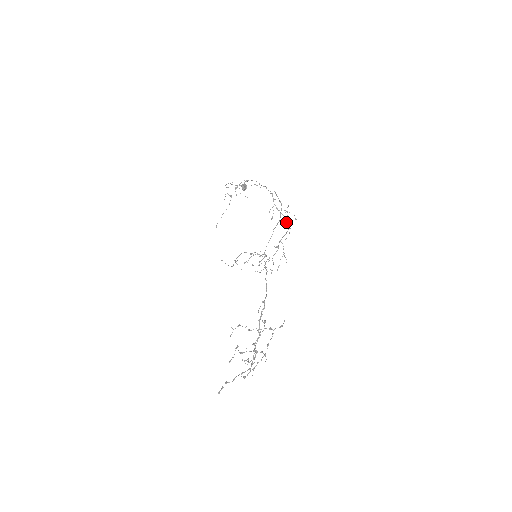
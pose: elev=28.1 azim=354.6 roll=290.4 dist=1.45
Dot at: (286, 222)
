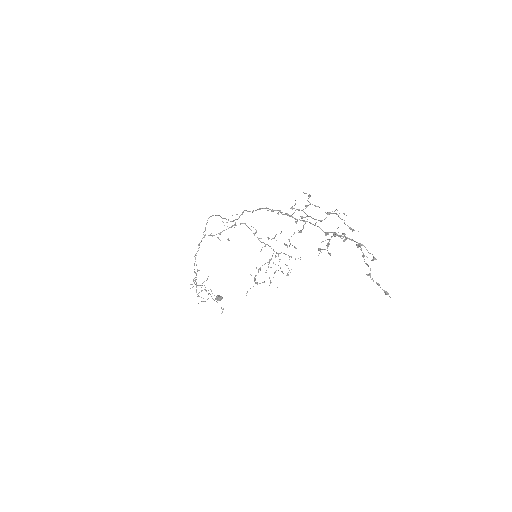
Dot at: occluded
